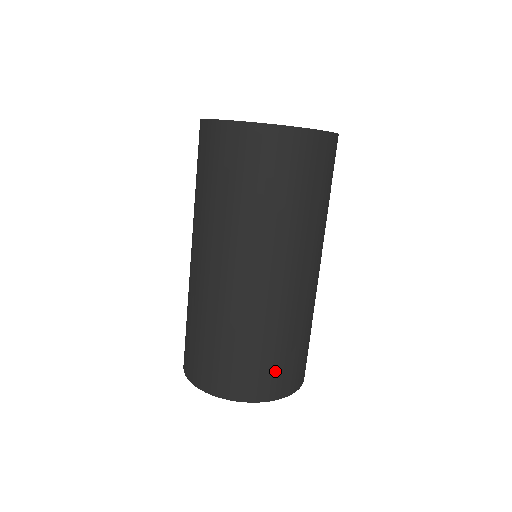
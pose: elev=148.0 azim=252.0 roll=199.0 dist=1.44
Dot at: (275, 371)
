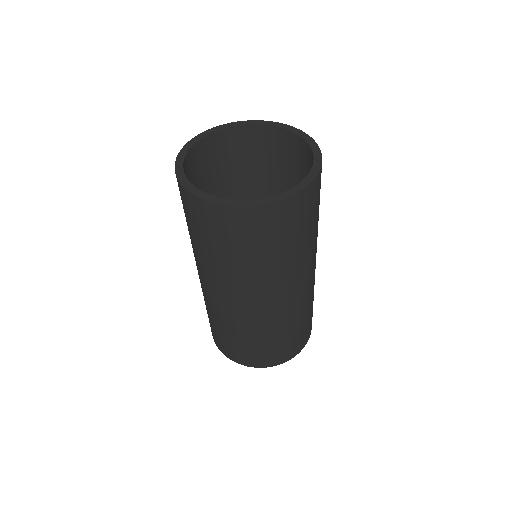
Dot at: (285, 348)
